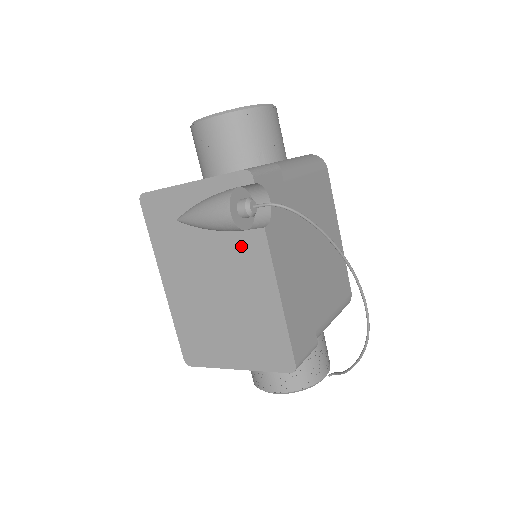
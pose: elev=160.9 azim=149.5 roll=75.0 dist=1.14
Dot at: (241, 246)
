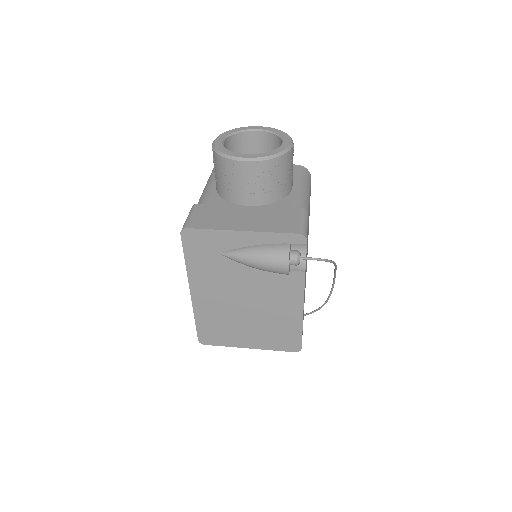
Dot at: (280, 279)
